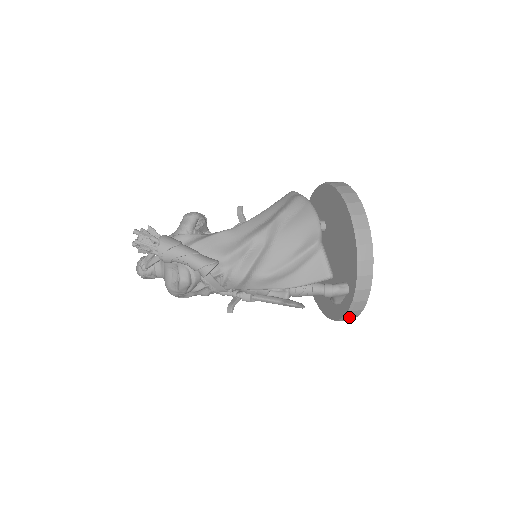
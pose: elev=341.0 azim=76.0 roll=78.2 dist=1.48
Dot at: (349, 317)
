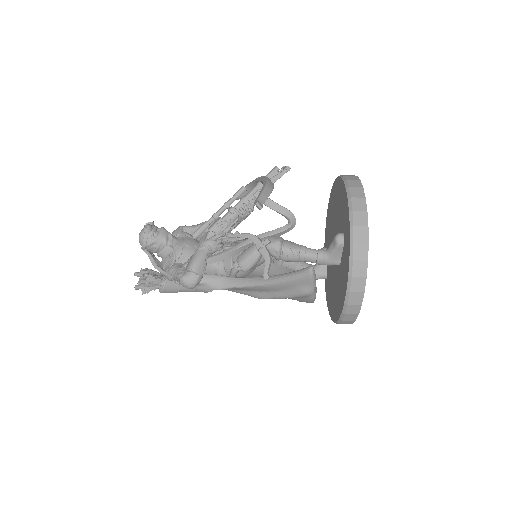
Dot at: occluded
